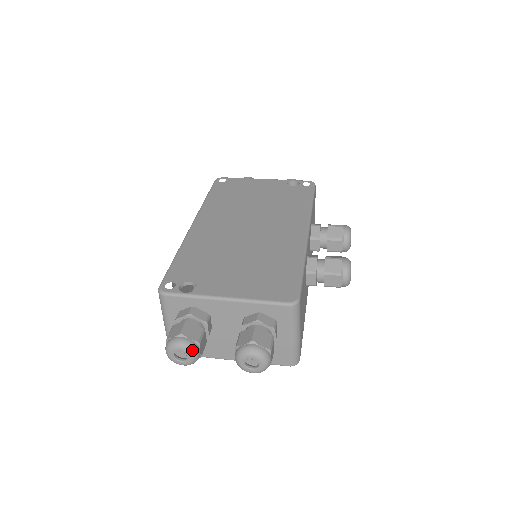
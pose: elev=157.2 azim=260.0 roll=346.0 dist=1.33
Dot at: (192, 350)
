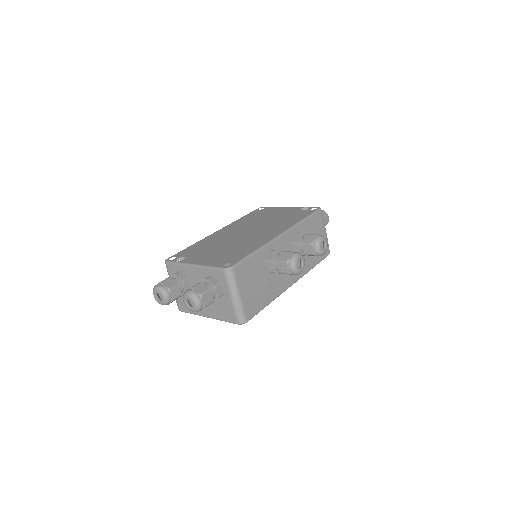
Dot at: (163, 292)
